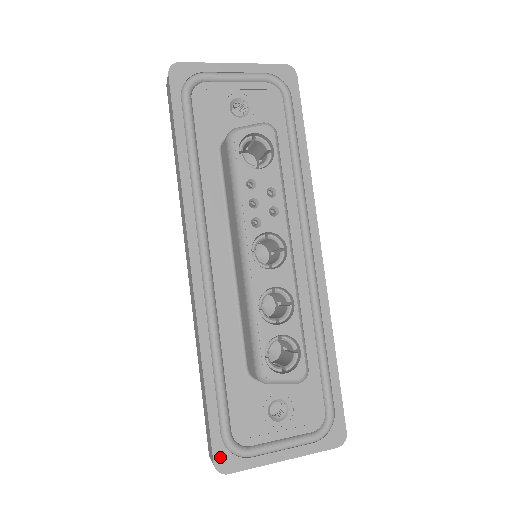
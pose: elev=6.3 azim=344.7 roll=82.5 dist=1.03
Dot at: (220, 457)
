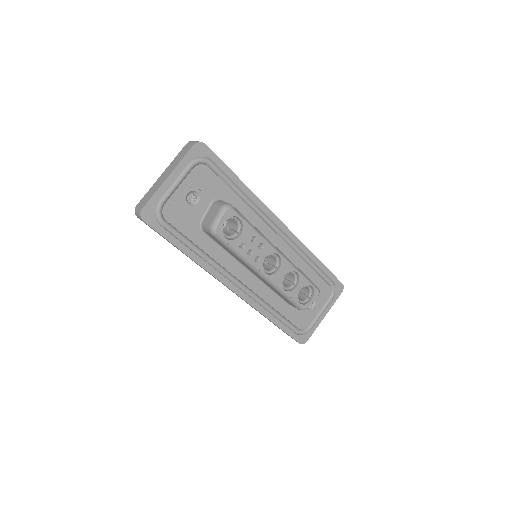
Dot at: (300, 340)
